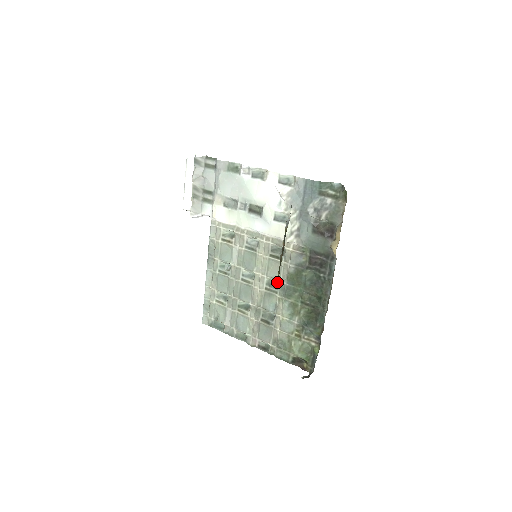
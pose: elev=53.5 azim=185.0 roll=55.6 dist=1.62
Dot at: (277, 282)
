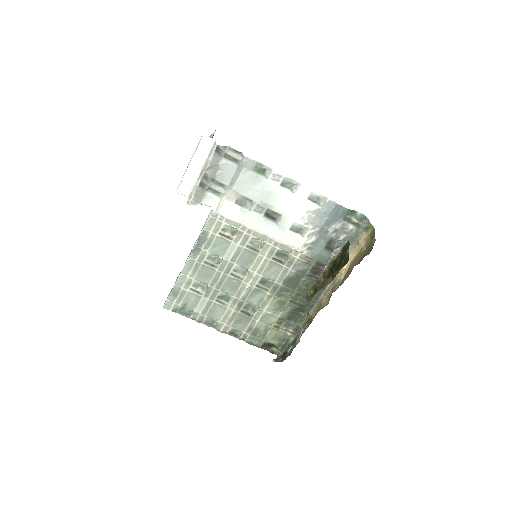
Dot at: (270, 281)
